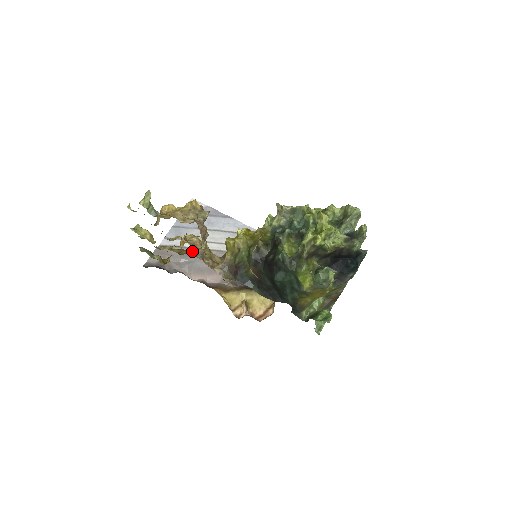
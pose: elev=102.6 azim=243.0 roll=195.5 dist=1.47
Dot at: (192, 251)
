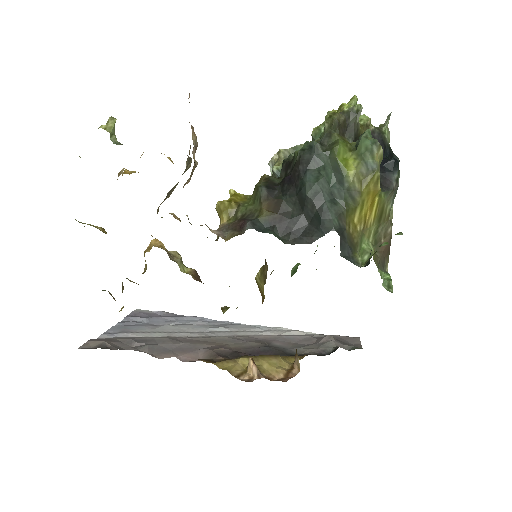
Dot at: (149, 338)
